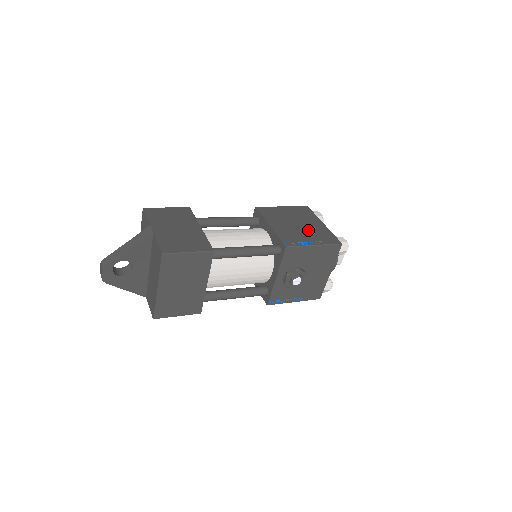
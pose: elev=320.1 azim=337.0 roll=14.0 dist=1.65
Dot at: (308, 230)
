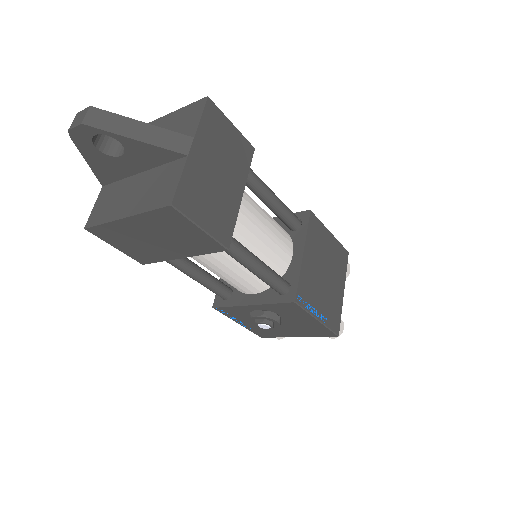
Dot at: (328, 291)
